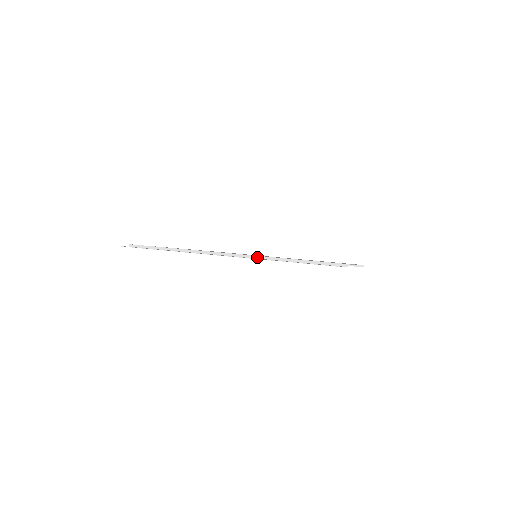
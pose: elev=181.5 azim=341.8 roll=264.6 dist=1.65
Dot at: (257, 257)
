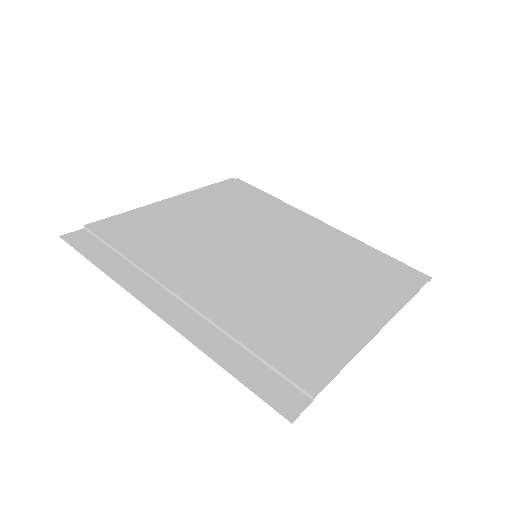
Dot at: (208, 320)
